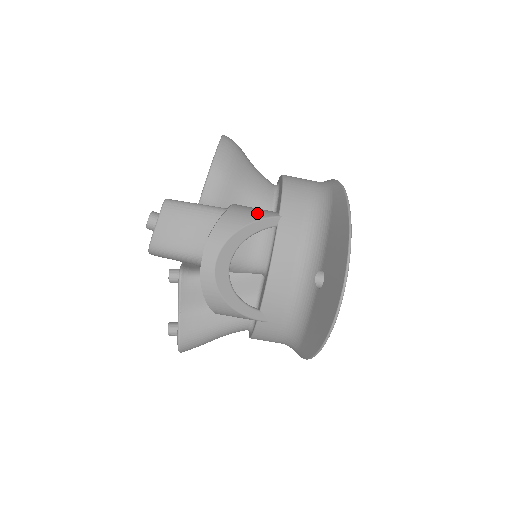
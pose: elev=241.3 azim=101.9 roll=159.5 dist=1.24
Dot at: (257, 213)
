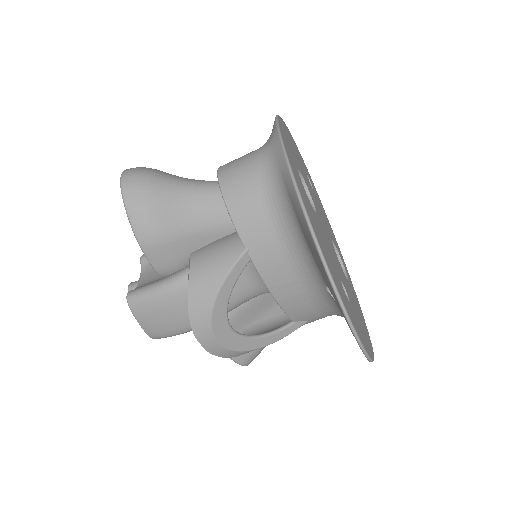
Dot at: (220, 265)
